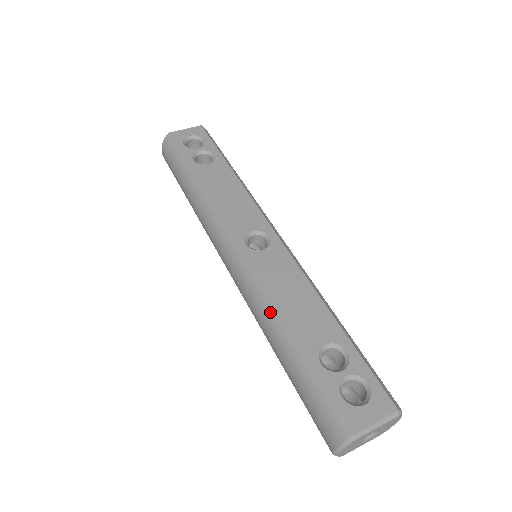
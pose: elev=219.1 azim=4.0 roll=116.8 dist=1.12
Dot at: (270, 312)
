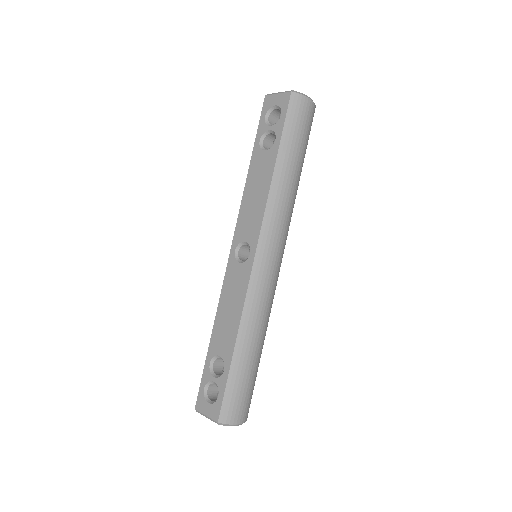
Dot at: (217, 310)
